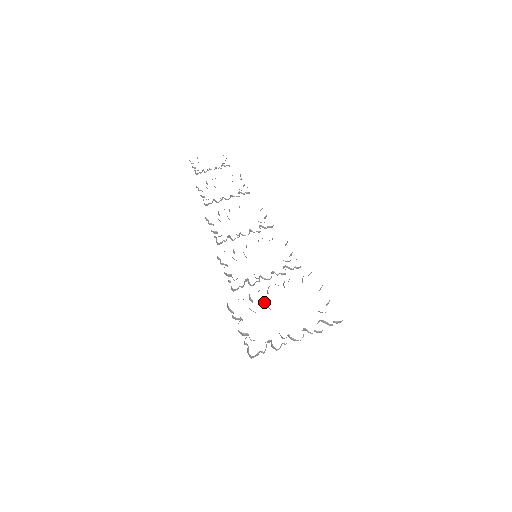
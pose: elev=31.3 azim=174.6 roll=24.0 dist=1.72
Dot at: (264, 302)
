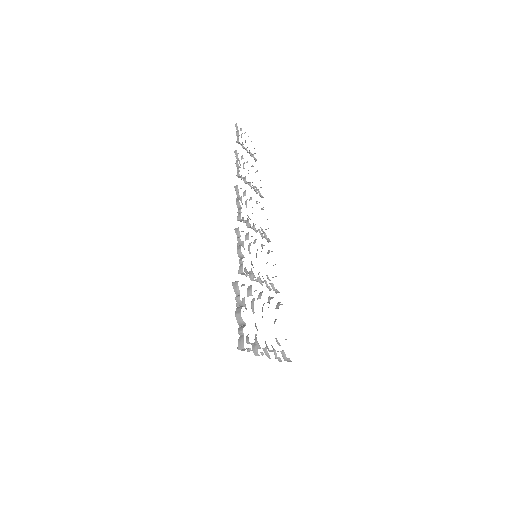
Dot at: (253, 303)
